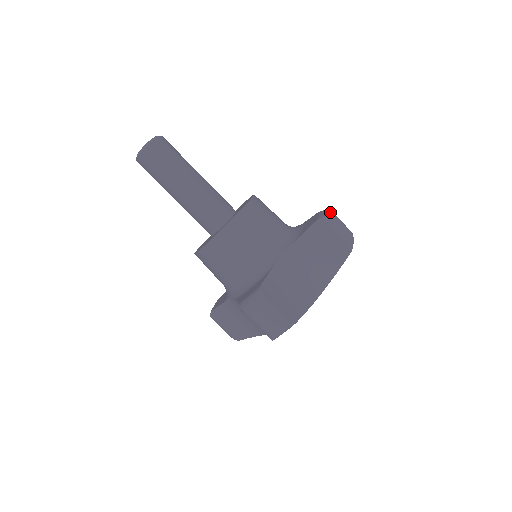
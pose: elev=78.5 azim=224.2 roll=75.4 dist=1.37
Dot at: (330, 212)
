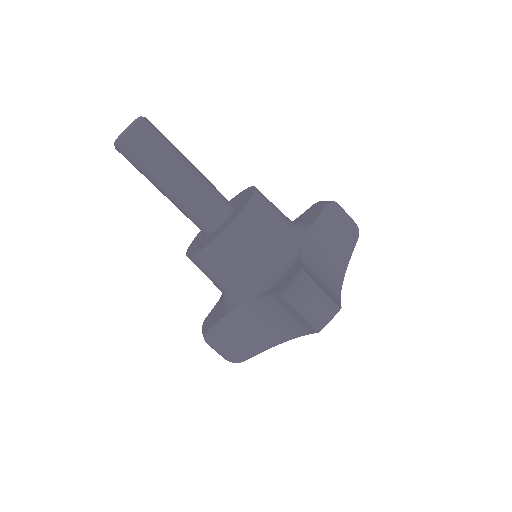
Dot at: (303, 286)
